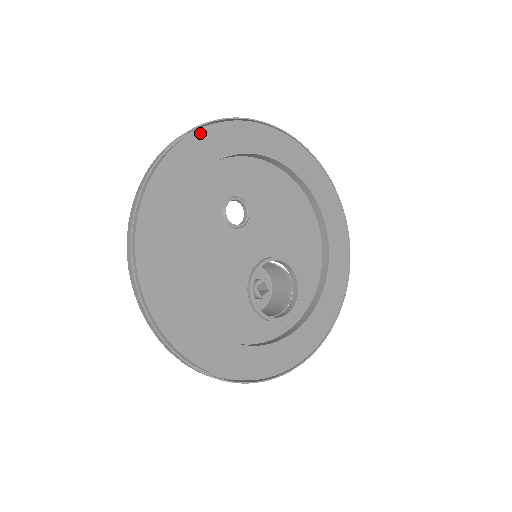
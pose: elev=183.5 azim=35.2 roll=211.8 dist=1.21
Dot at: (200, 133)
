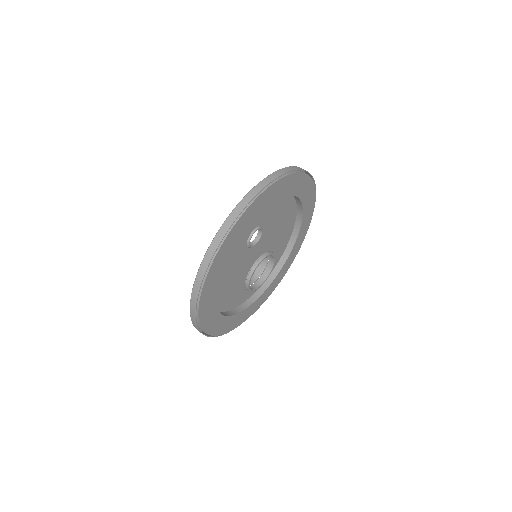
Dot at: (254, 202)
